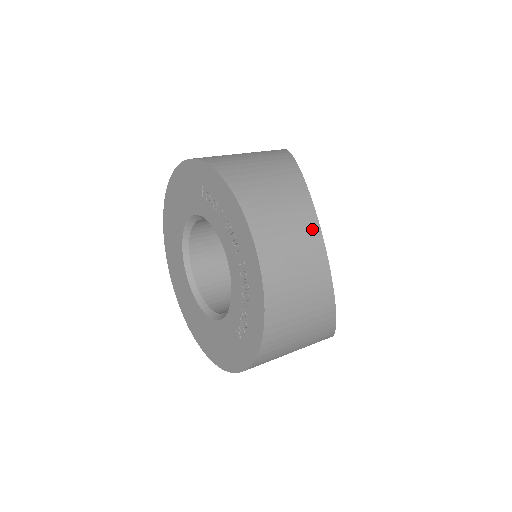
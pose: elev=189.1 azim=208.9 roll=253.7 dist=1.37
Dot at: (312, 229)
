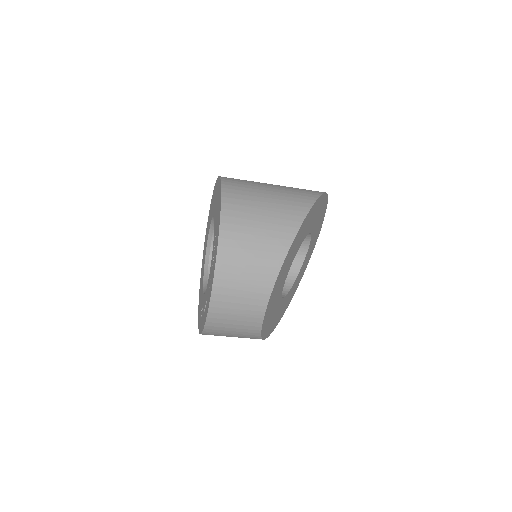
Dot at: (260, 305)
